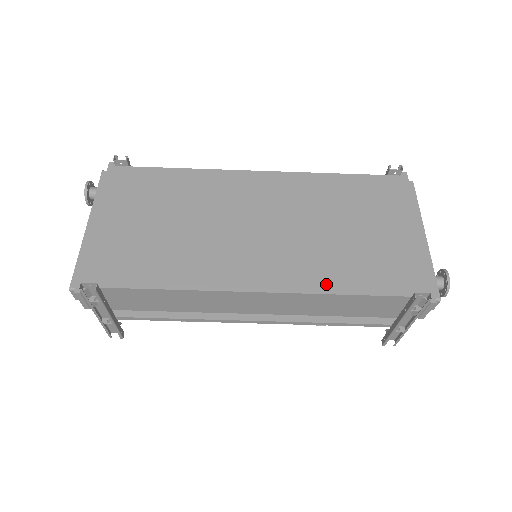
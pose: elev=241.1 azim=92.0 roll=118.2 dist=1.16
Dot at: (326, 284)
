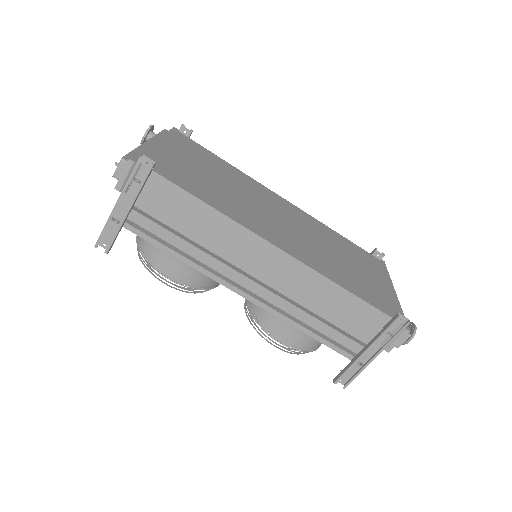
Dot at: (331, 275)
